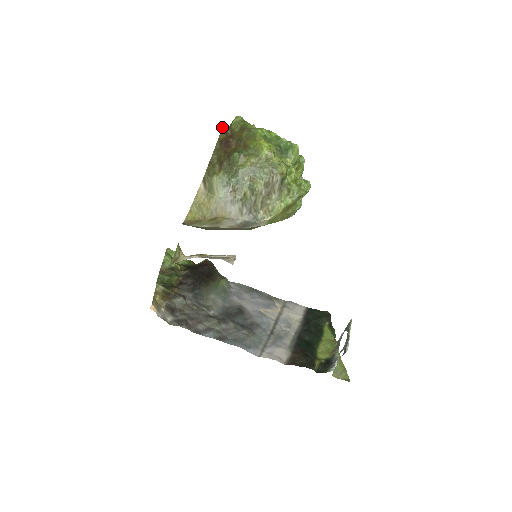
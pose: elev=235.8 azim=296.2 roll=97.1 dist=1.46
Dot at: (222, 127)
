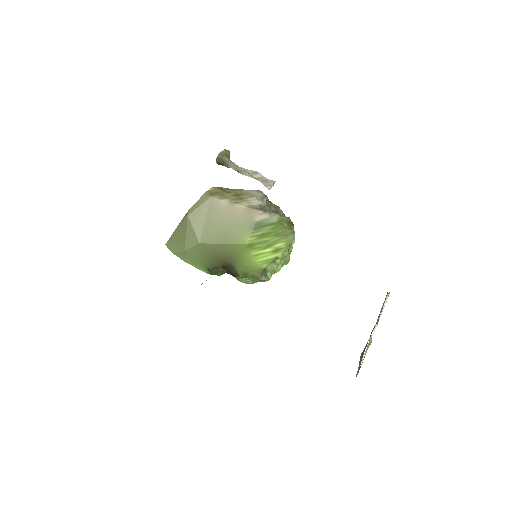
Dot at: occluded
